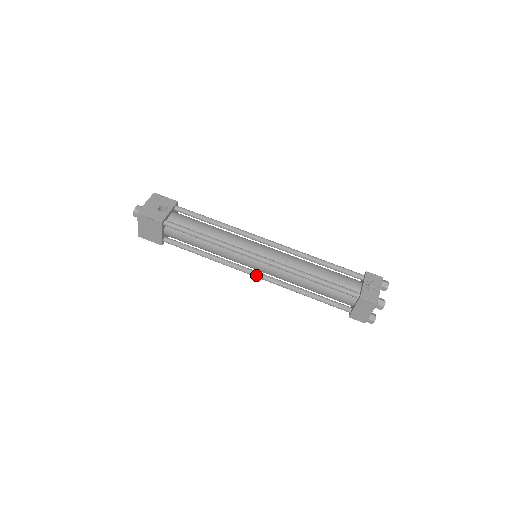
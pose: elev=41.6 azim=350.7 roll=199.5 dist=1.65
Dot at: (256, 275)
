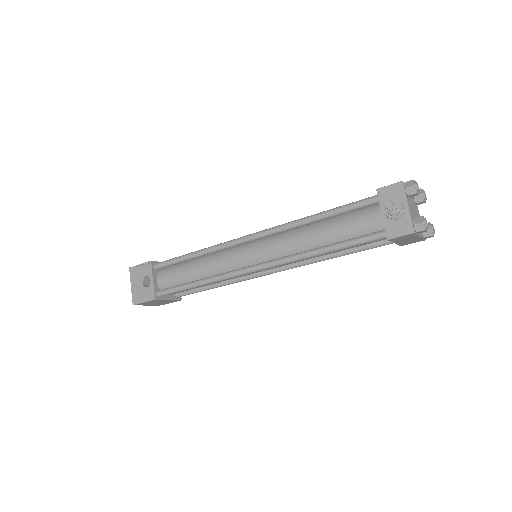
Dot at: occluded
